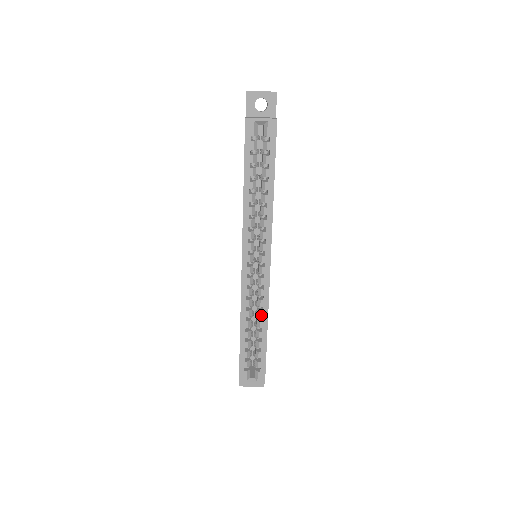
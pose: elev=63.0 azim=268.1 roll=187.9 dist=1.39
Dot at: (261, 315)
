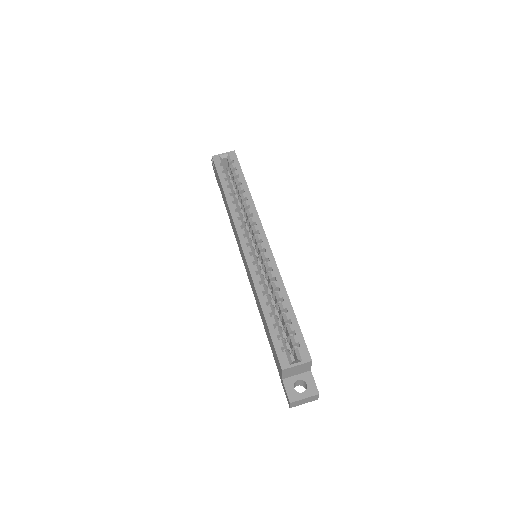
Dot at: (276, 285)
